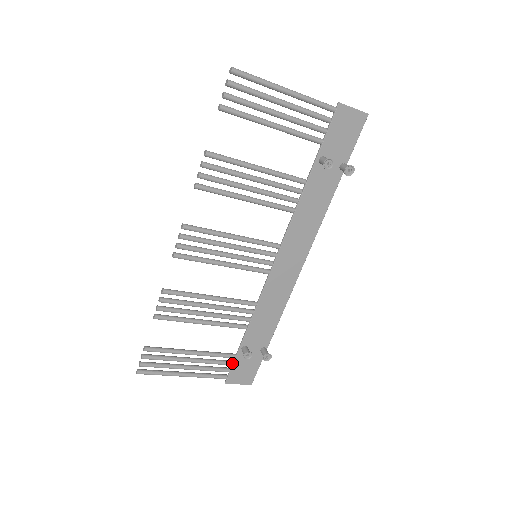
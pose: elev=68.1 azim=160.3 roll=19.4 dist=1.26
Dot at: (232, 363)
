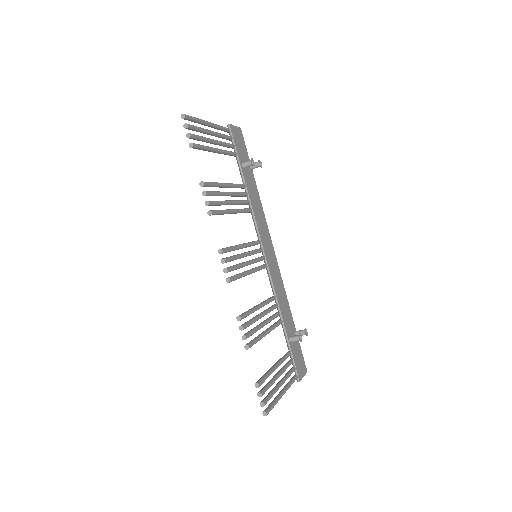
Dot at: (292, 360)
